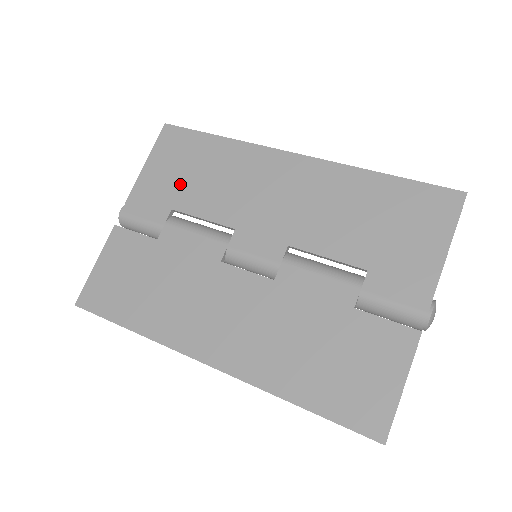
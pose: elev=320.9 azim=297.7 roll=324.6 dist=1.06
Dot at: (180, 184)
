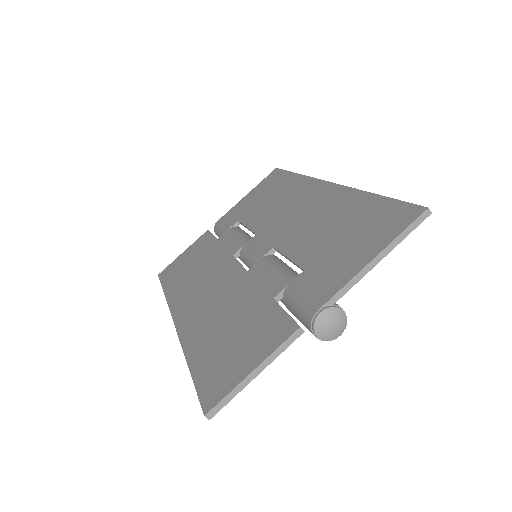
Dot at: (254, 205)
